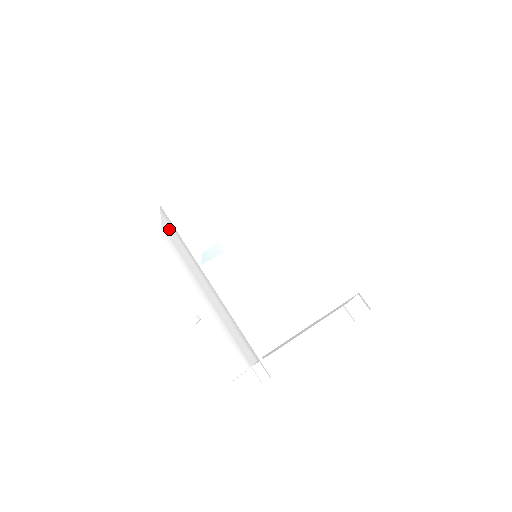
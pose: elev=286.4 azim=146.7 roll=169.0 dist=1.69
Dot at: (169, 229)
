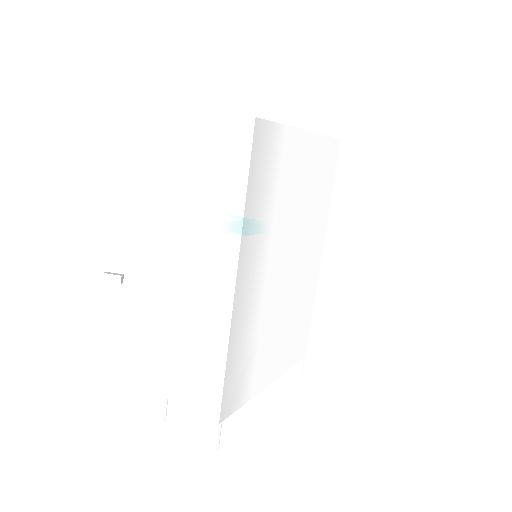
Dot at: (215, 147)
